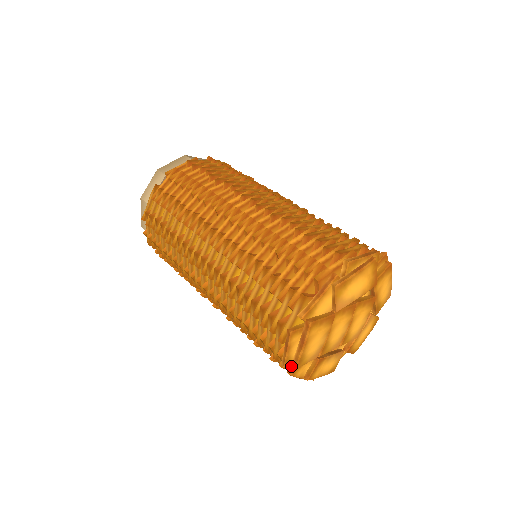
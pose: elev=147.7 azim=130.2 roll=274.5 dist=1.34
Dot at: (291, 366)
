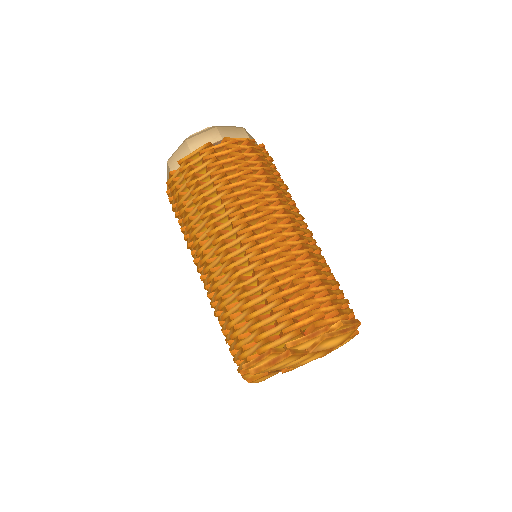
Dot at: (249, 371)
